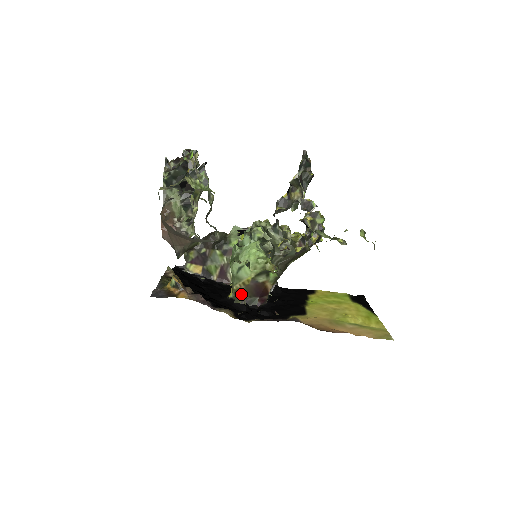
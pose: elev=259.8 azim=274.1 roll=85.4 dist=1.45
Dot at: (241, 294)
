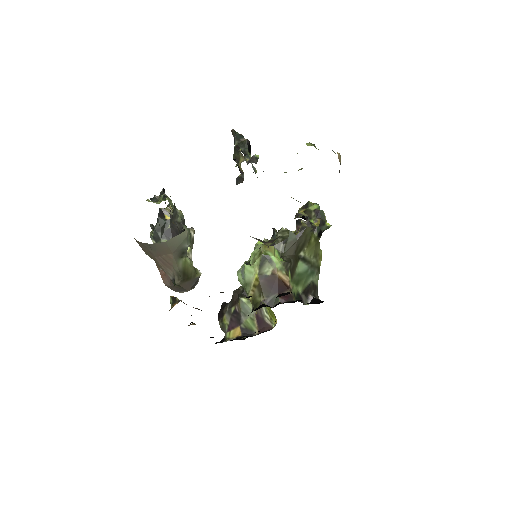
Dot at: (258, 299)
